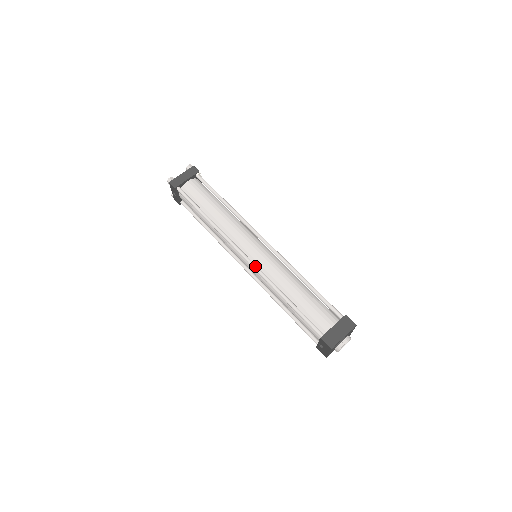
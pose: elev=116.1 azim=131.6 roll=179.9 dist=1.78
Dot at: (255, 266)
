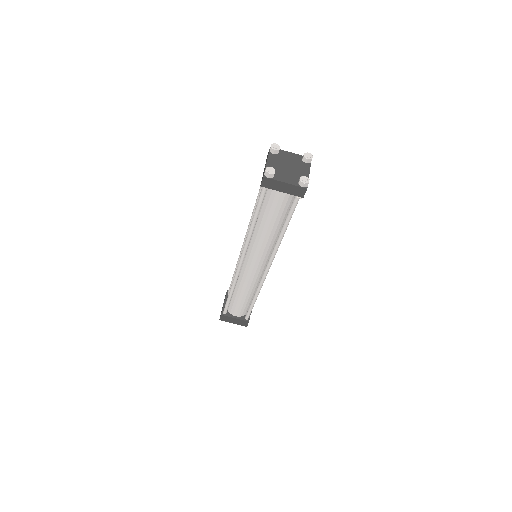
Dot at: (238, 272)
